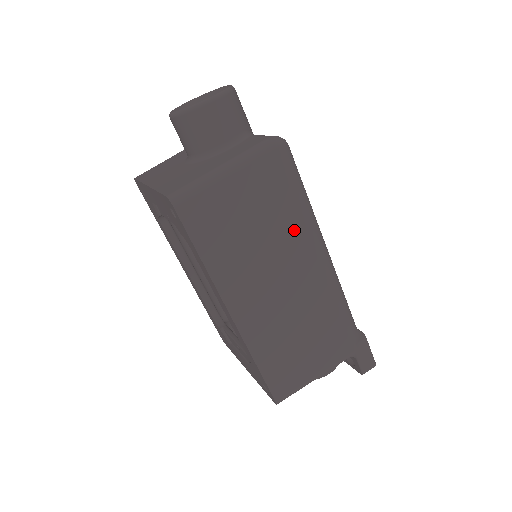
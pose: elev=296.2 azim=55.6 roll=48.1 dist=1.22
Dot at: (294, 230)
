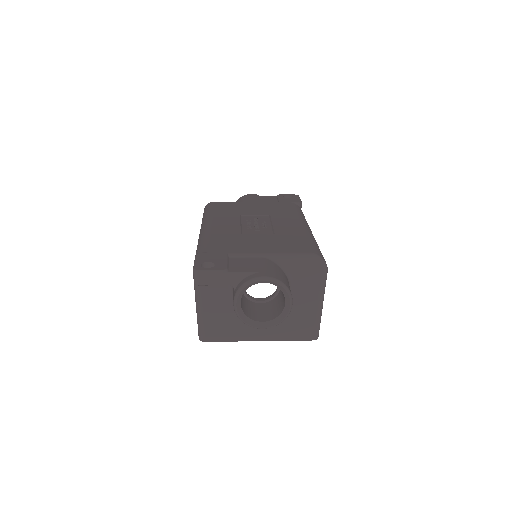
Dot at: occluded
